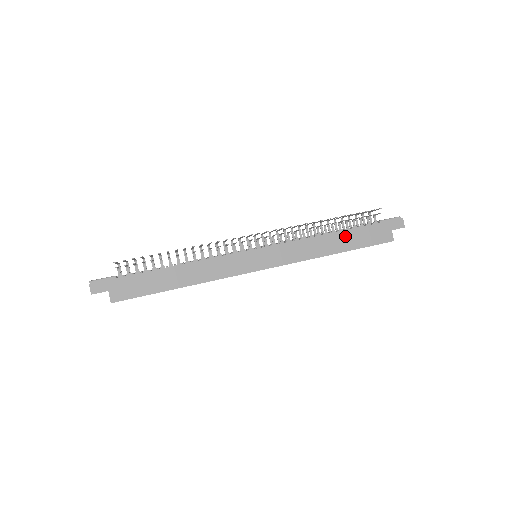
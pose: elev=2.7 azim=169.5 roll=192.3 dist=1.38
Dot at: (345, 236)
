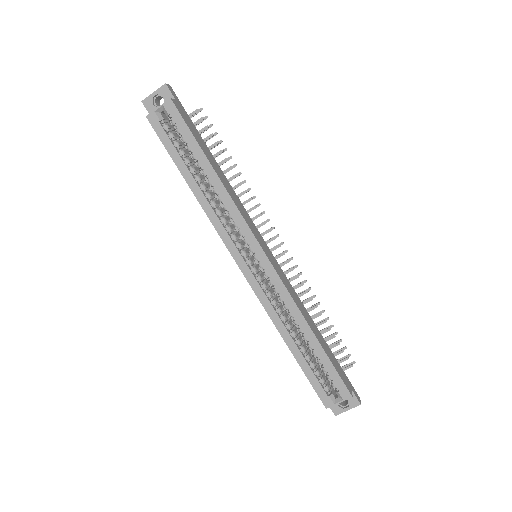
Dot at: (322, 339)
